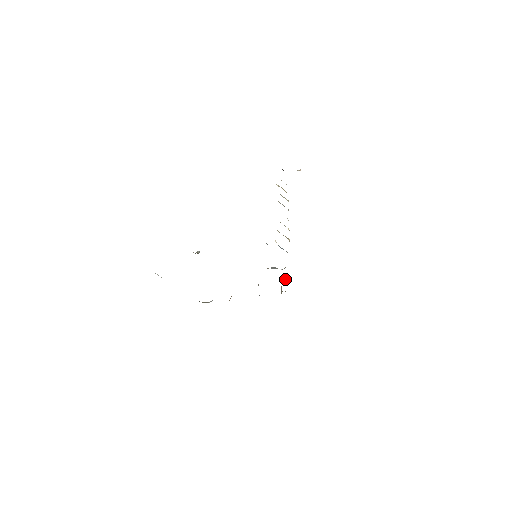
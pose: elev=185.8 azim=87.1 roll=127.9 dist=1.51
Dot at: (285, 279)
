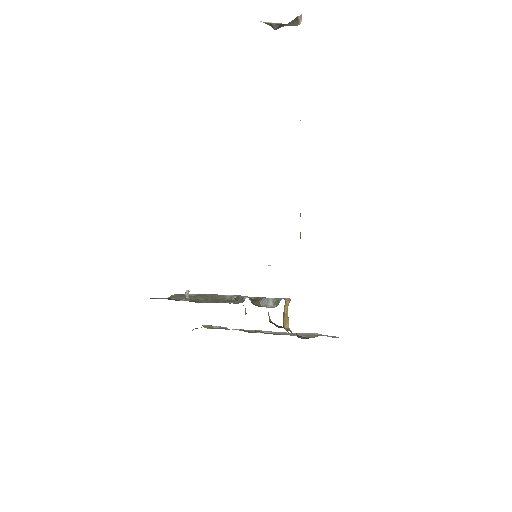
Dot at: (286, 305)
